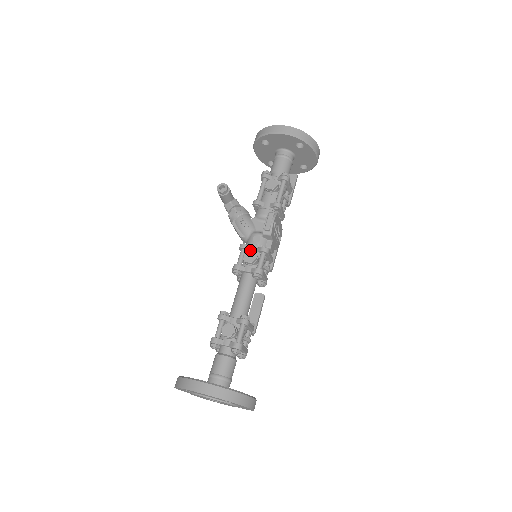
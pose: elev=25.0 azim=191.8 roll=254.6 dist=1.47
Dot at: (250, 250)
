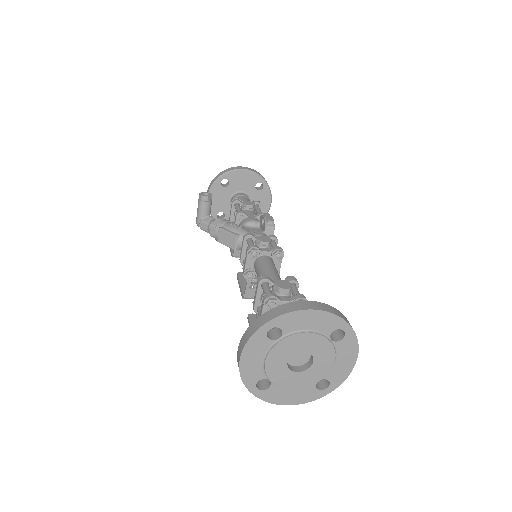
Dot at: occluded
